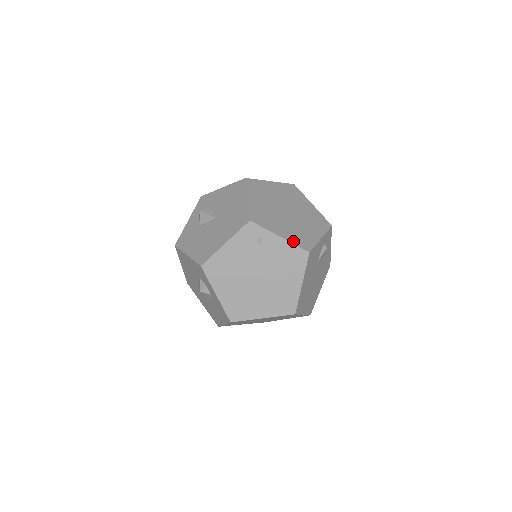
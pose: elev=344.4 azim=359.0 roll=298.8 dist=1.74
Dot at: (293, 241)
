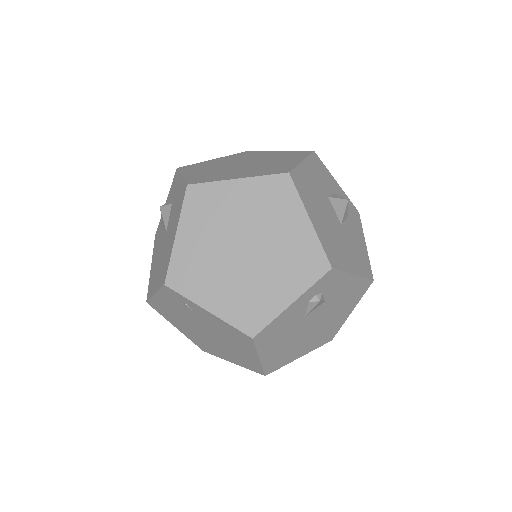
Dot at: (229, 318)
